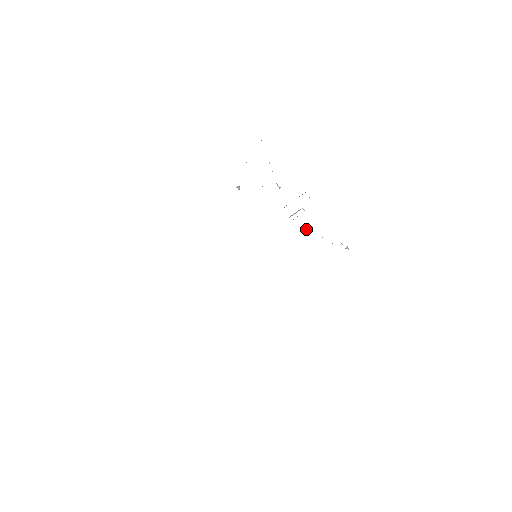
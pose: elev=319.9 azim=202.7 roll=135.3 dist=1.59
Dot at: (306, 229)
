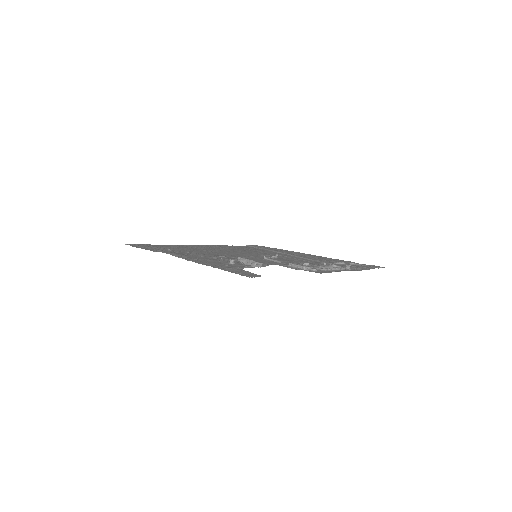
Dot at: (308, 263)
